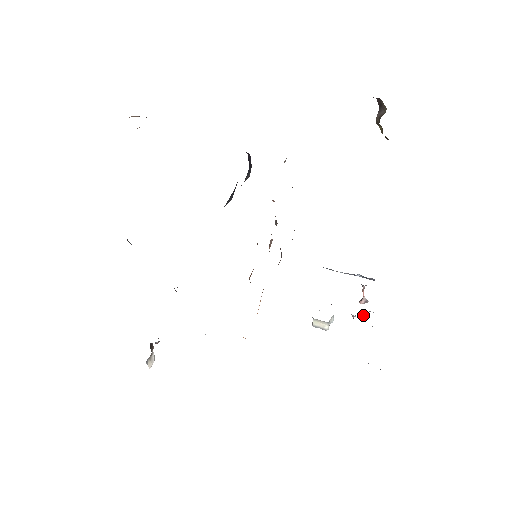
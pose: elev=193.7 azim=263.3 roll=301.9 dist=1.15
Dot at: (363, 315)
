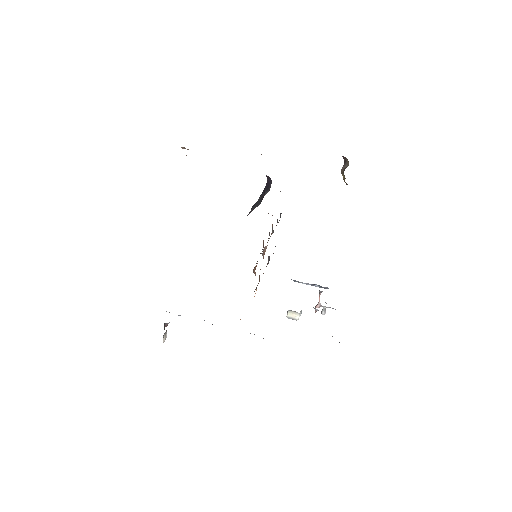
Dot at: (323, 310)
